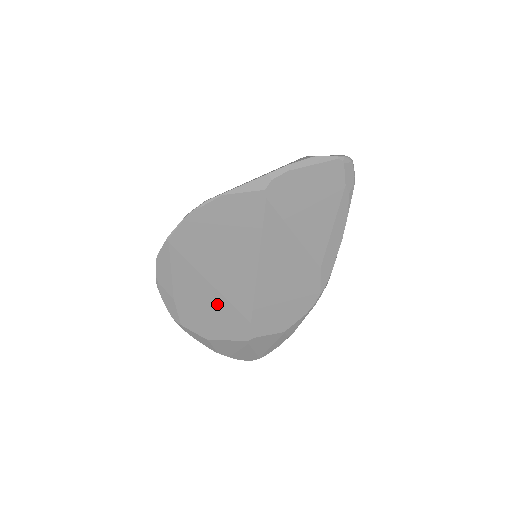
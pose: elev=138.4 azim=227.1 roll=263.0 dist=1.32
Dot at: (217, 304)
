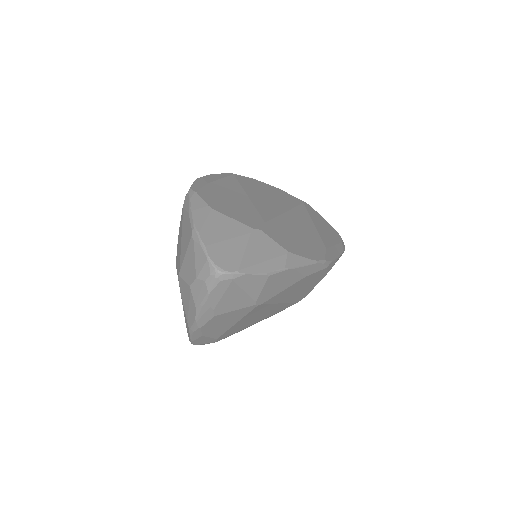
Dot at: (243, 202)
